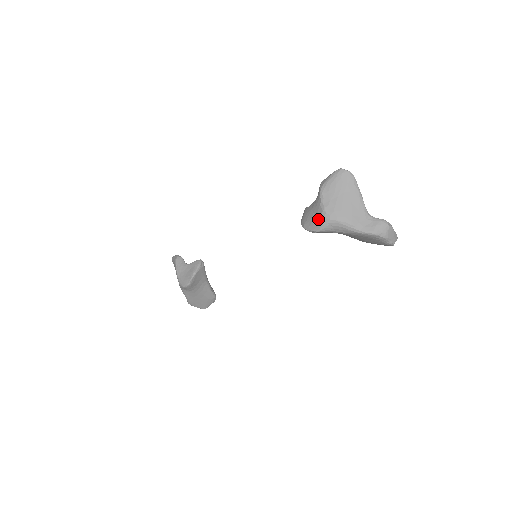
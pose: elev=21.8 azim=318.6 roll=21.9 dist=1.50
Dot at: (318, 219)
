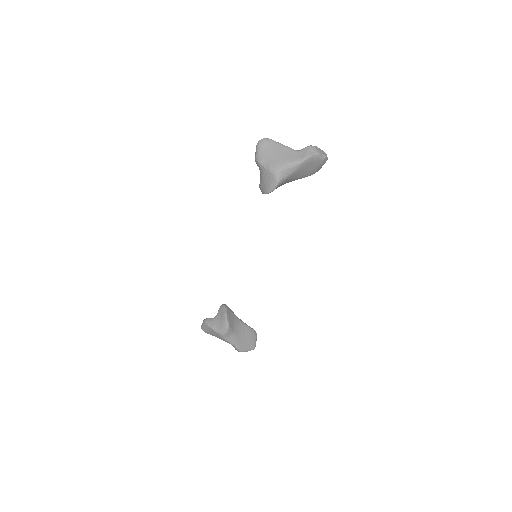
Dot at: (271, 177)
